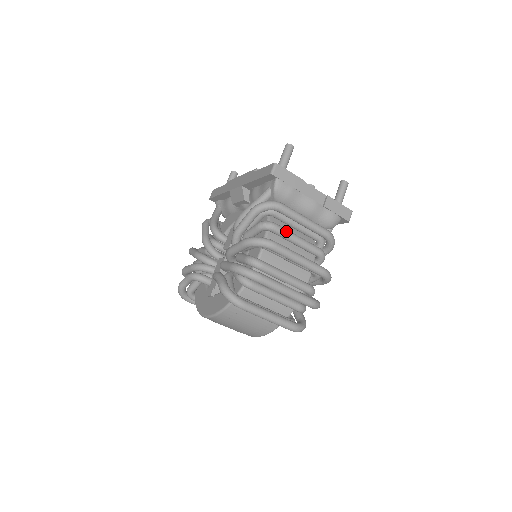
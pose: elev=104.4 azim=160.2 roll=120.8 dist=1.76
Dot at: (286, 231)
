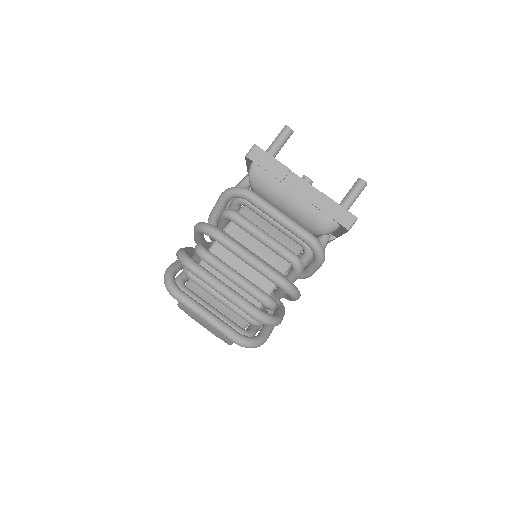
Dot at: (249, 224)
